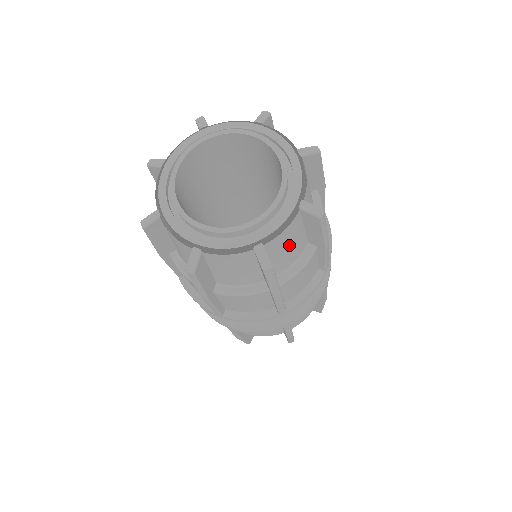
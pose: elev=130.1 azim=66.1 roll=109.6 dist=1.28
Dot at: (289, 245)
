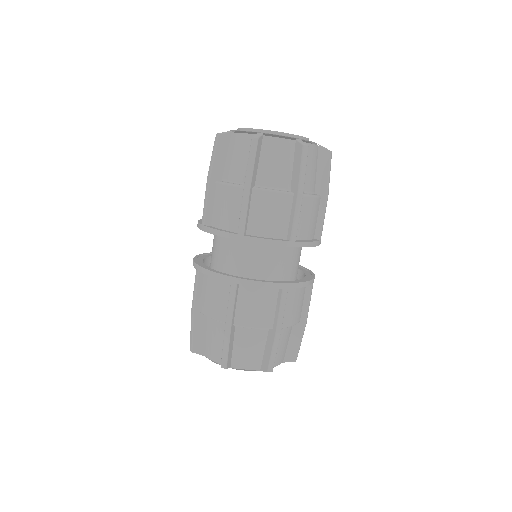
Dot at: (310, 166)
